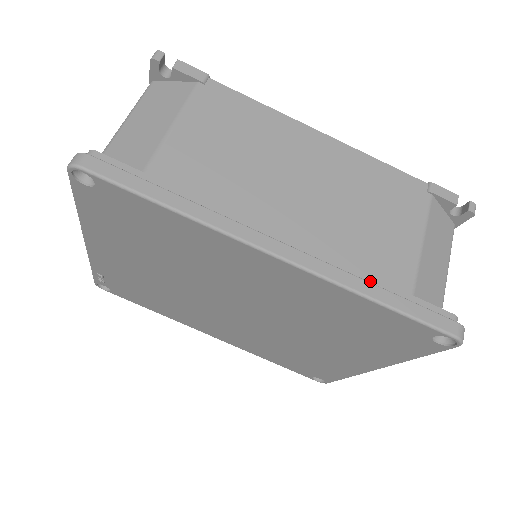
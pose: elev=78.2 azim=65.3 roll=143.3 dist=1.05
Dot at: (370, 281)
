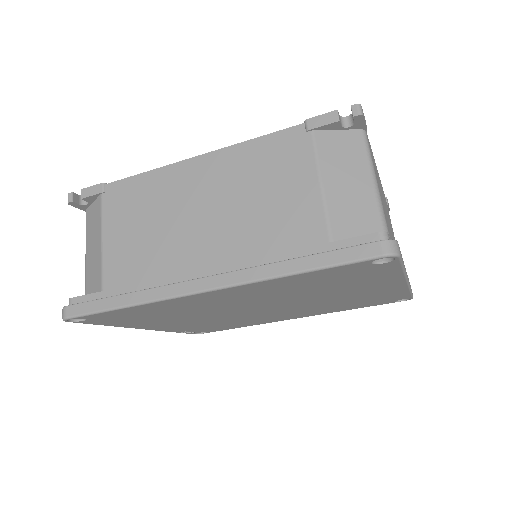
Dot at: (288, 256)
